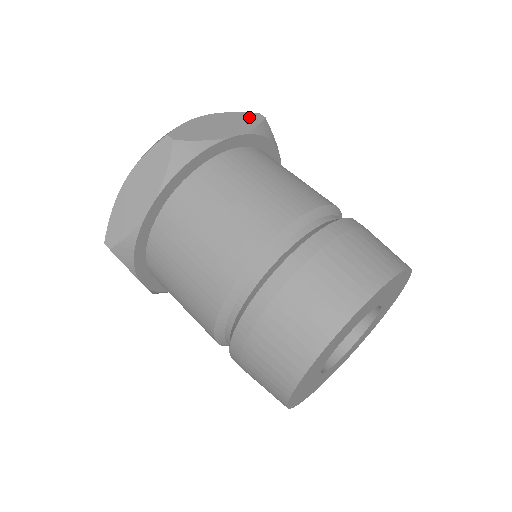
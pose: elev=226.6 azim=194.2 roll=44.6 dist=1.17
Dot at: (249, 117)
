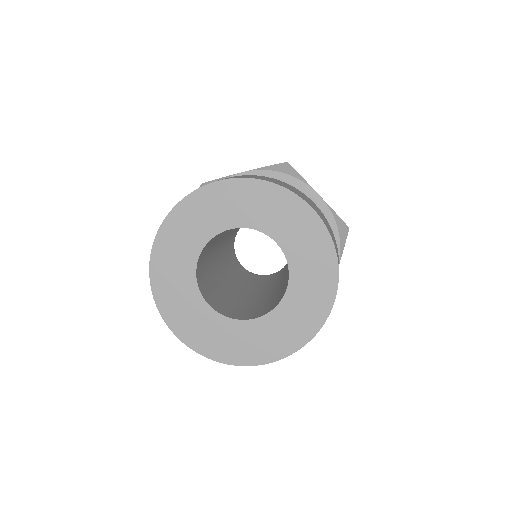
Dot at: occluded
